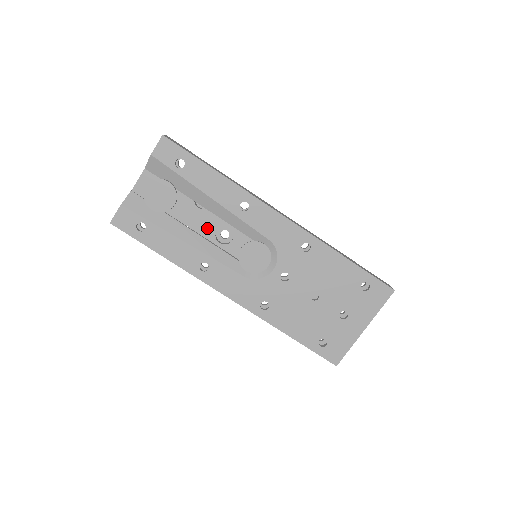
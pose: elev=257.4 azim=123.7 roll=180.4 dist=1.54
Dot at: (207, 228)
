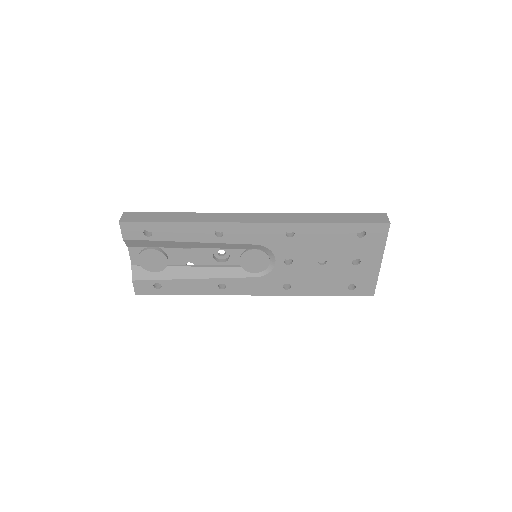
Dot at: (204, 258)
